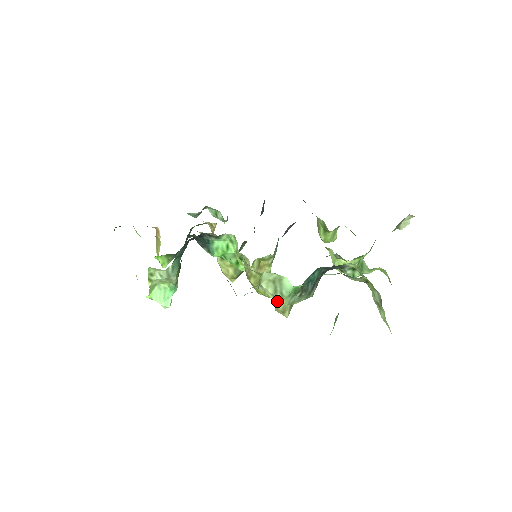
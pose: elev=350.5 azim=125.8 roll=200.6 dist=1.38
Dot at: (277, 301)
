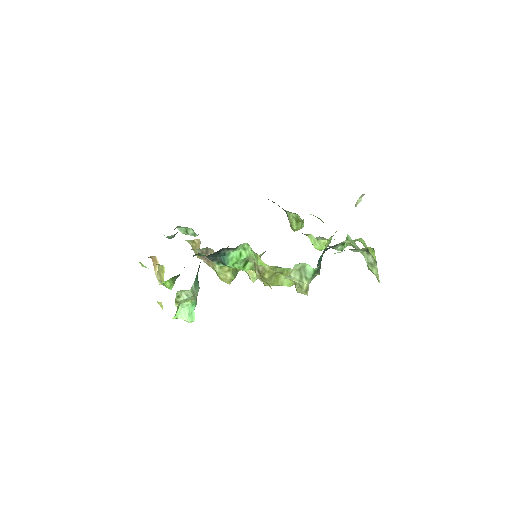
Dot at: (302, 284)
